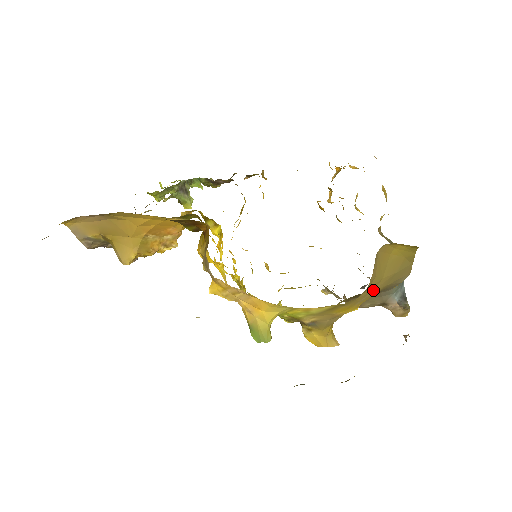
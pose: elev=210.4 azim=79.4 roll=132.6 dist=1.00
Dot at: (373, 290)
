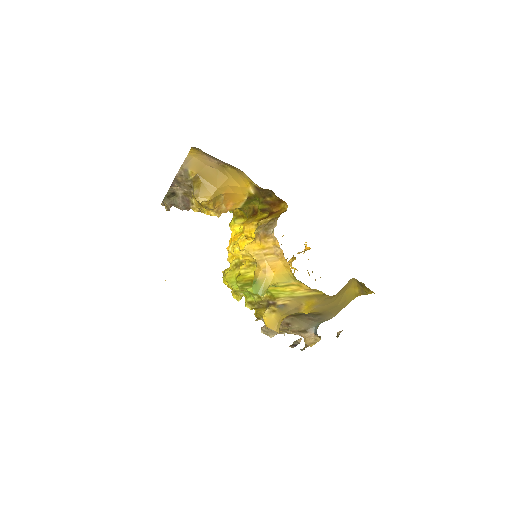
Dot at: (326, 305)
